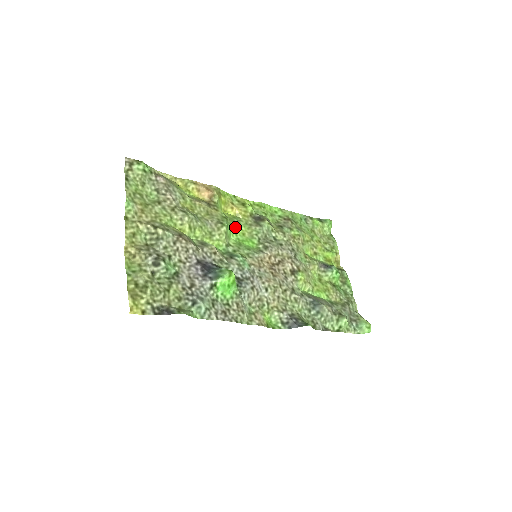
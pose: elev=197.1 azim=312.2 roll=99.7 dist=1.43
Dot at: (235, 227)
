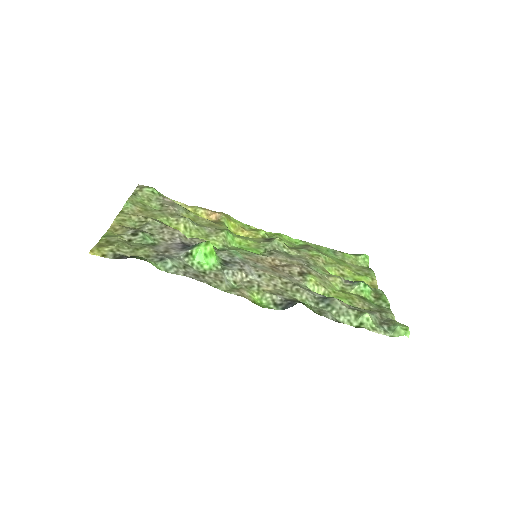
Dot at: (240, 239)
